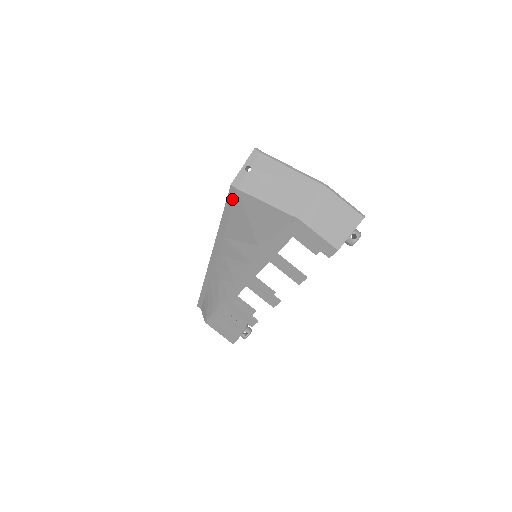
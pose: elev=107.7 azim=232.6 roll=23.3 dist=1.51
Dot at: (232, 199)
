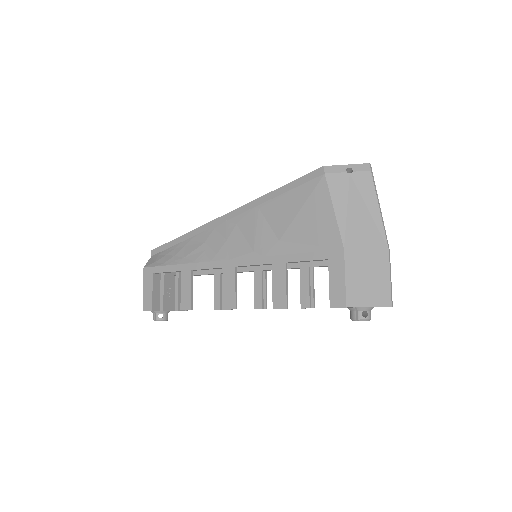
Dot at: (309, 179)
